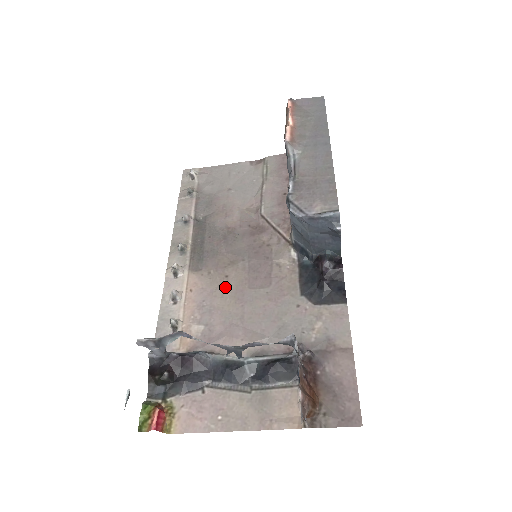
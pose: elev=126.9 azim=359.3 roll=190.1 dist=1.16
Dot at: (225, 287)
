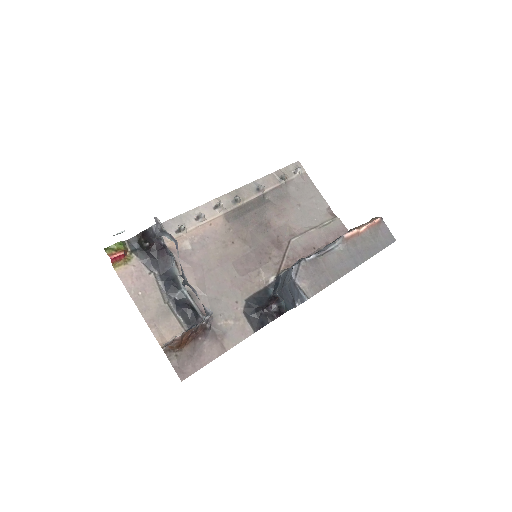
Dot at: (225, 246)
